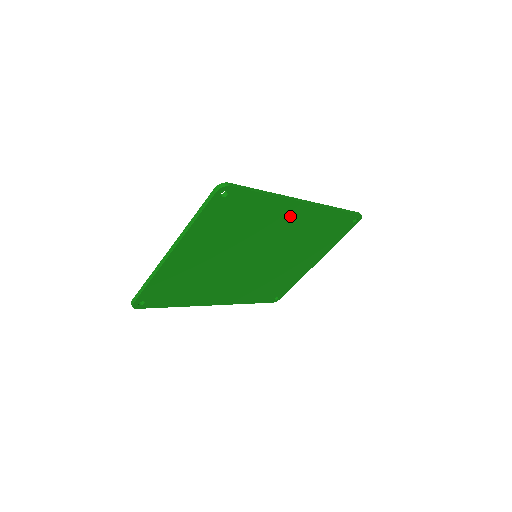
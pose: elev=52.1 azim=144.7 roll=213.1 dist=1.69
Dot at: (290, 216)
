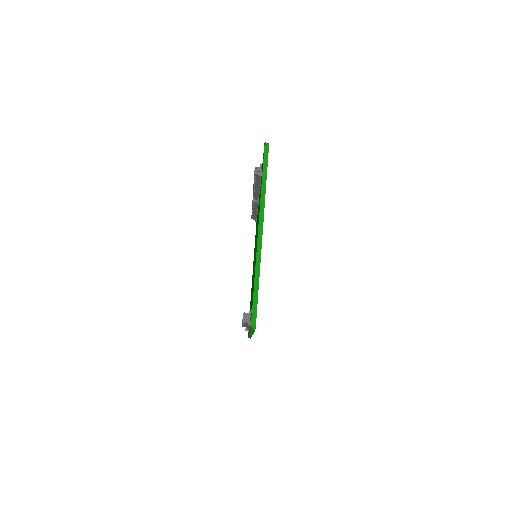
Dot at: occluded
